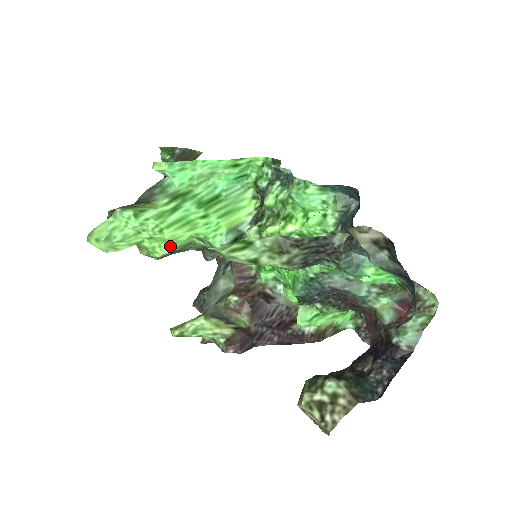
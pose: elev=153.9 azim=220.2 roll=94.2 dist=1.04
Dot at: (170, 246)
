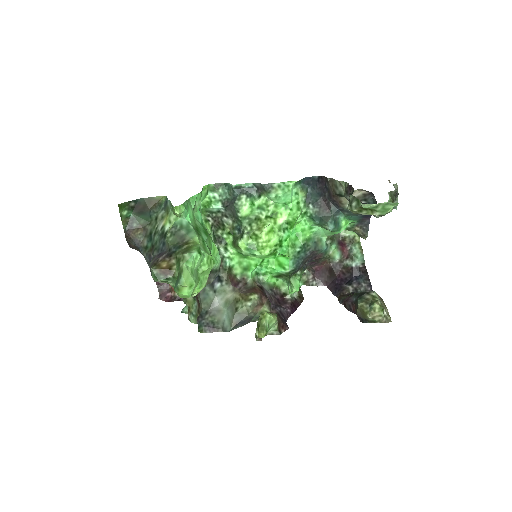
Dot at: (207, 276)
